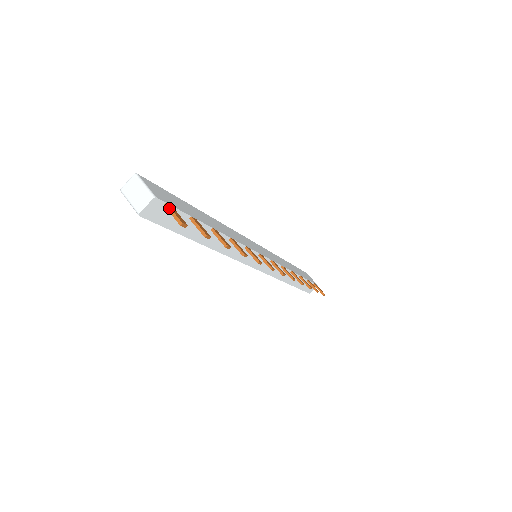
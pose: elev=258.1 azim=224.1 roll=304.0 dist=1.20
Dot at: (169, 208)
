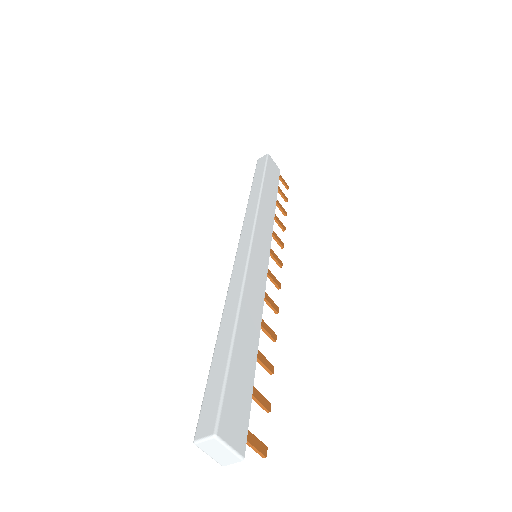
Dot at: (251, 445)
